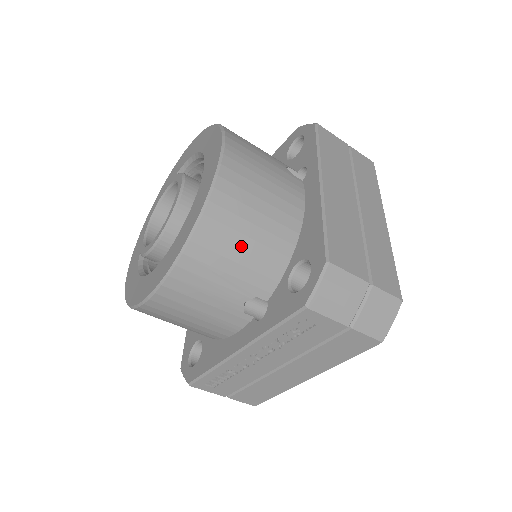
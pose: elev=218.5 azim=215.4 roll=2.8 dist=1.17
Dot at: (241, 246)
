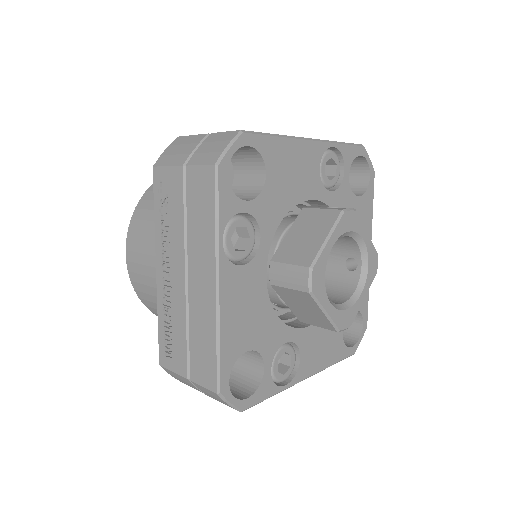
Dot at: occluded
